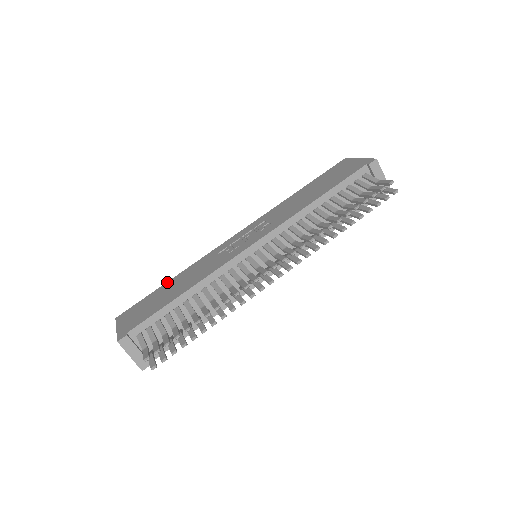
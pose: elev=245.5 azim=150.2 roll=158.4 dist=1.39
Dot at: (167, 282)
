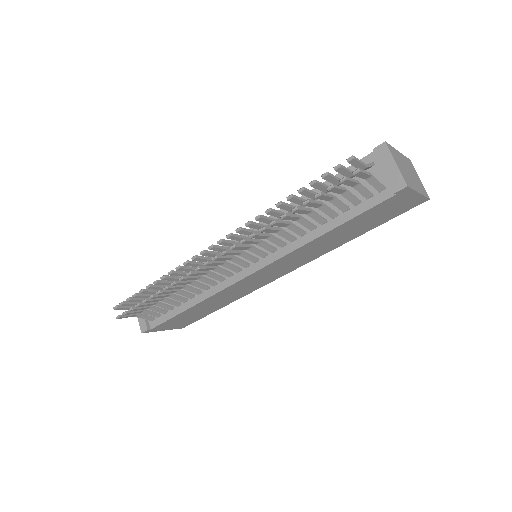
Dot at: occluded
